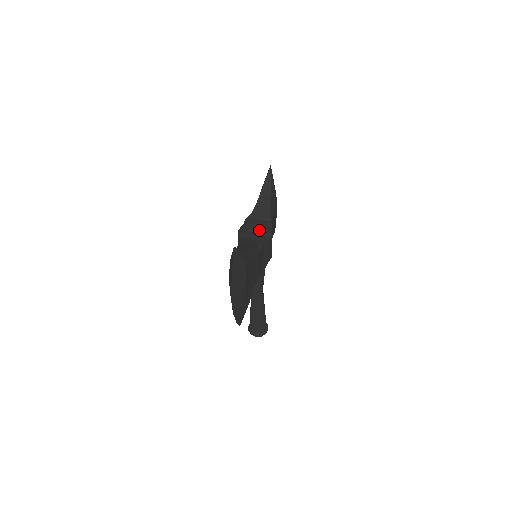
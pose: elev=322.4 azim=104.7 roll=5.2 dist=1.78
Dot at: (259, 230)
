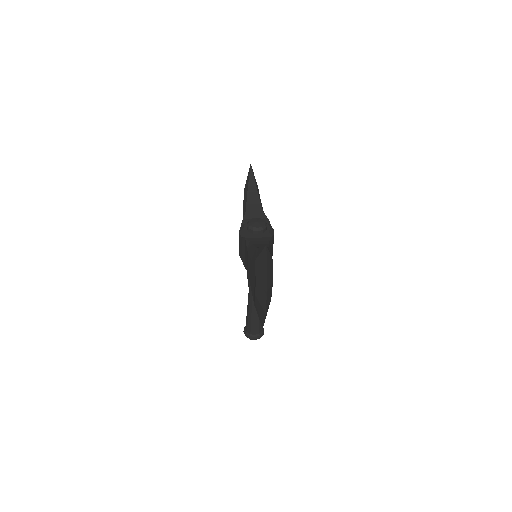
Dot at: (264, 228)
